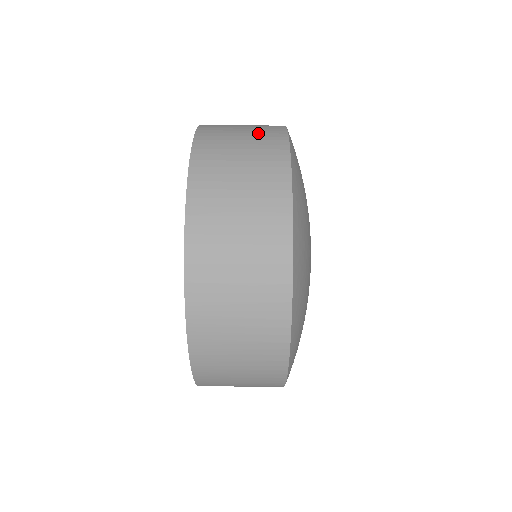
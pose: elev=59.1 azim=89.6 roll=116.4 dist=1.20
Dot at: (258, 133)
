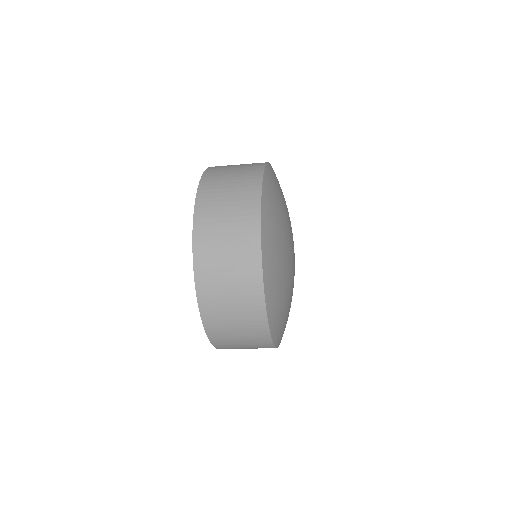
Dot at: (244, 171)
